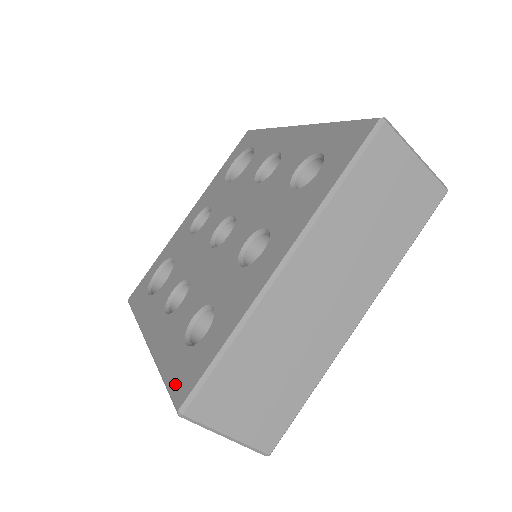
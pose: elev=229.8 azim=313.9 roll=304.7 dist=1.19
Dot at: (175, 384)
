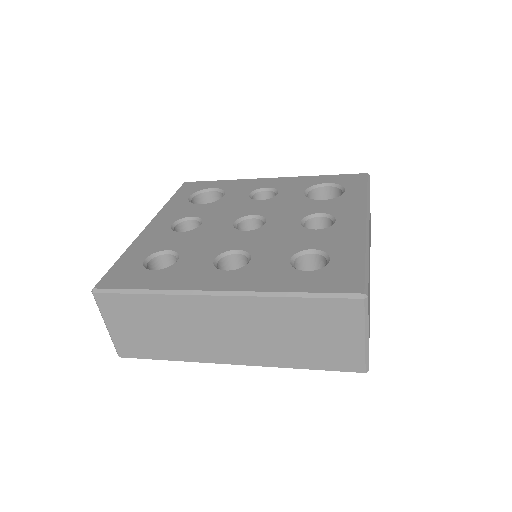
Dot at: (113, 273)
